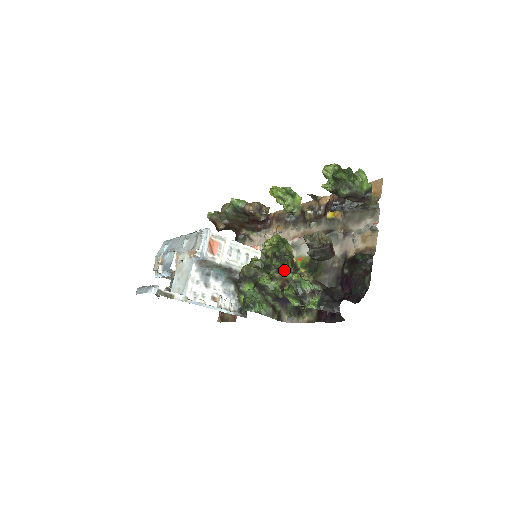
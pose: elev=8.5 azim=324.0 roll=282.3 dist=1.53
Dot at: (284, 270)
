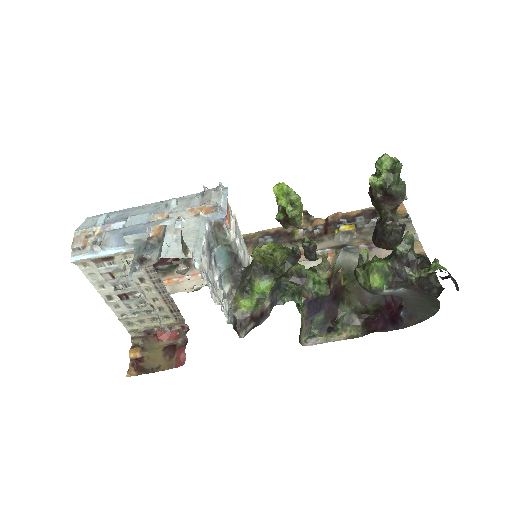
Dot at: occluded
